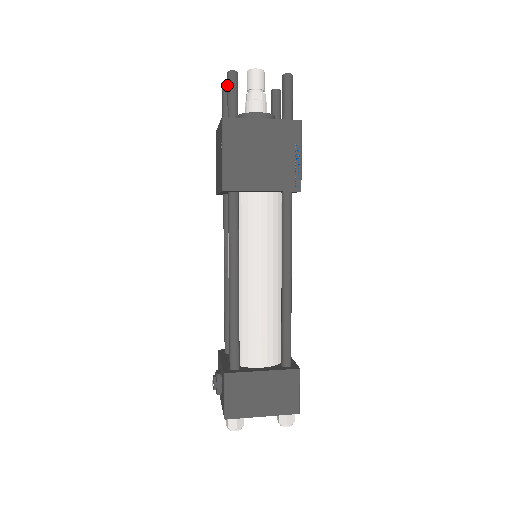
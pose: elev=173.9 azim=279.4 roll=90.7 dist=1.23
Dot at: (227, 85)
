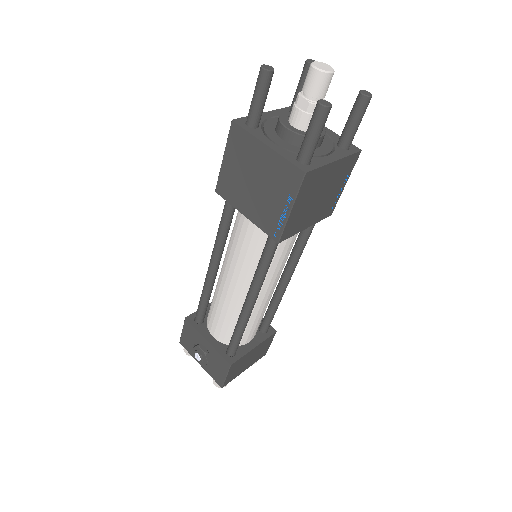
Dot at: (315, 122)
